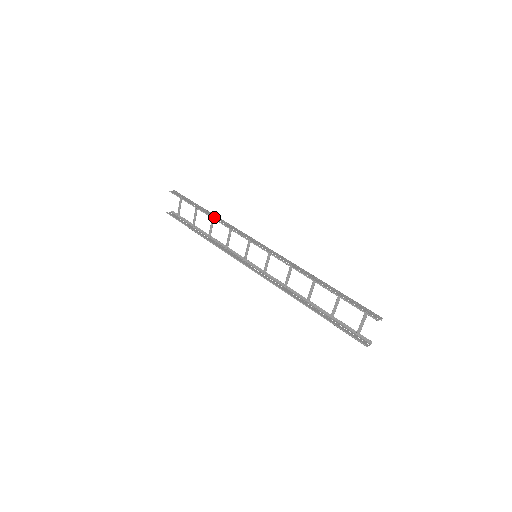
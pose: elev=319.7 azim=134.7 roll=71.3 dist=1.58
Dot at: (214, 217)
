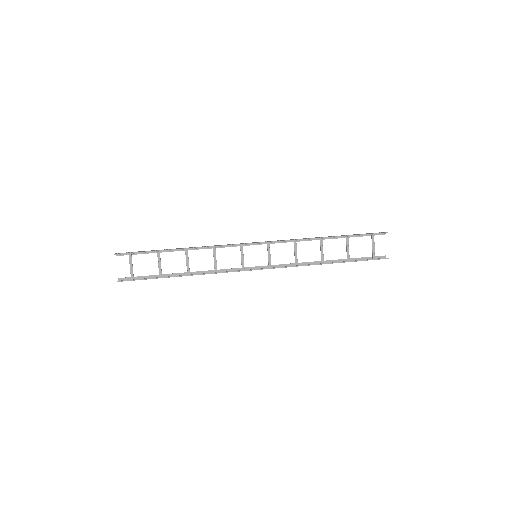
Dot at: (191, 247)
